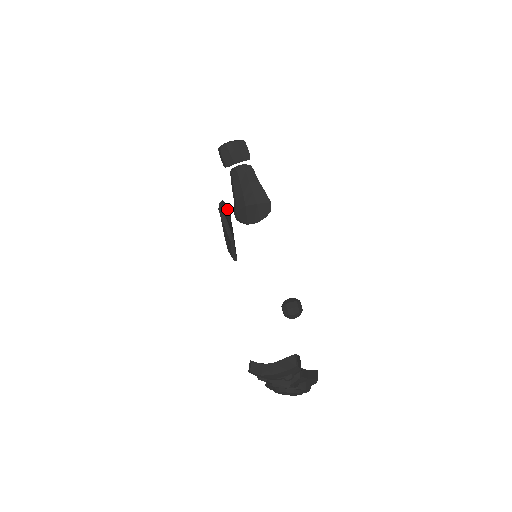
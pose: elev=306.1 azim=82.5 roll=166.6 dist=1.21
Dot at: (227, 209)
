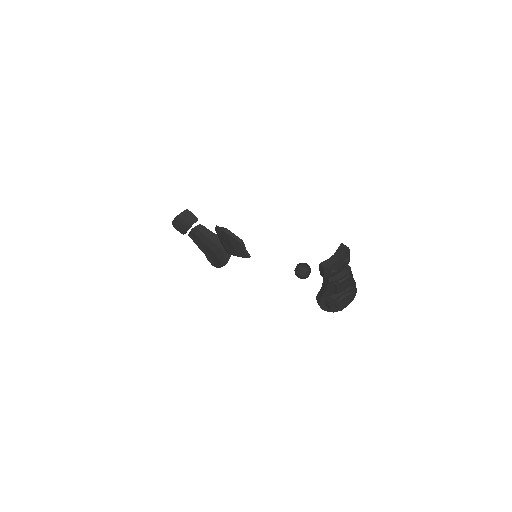
Dot at: occluded
